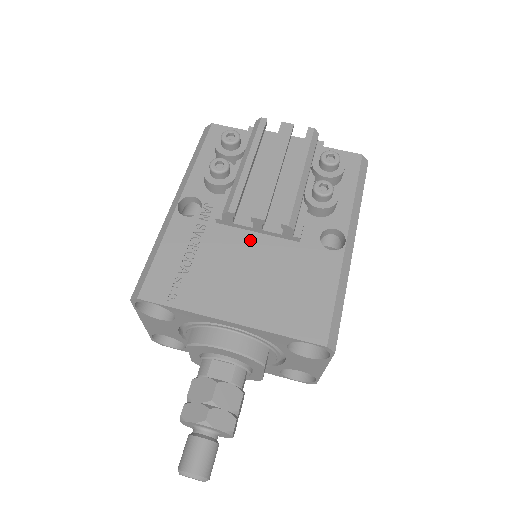
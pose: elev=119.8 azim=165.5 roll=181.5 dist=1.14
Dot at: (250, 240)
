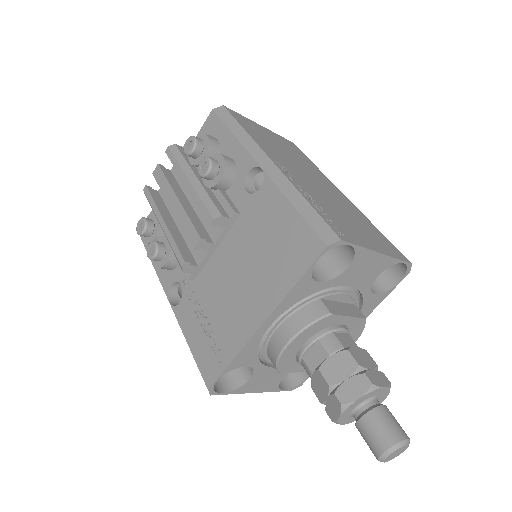
Dot at: (218, 259)
